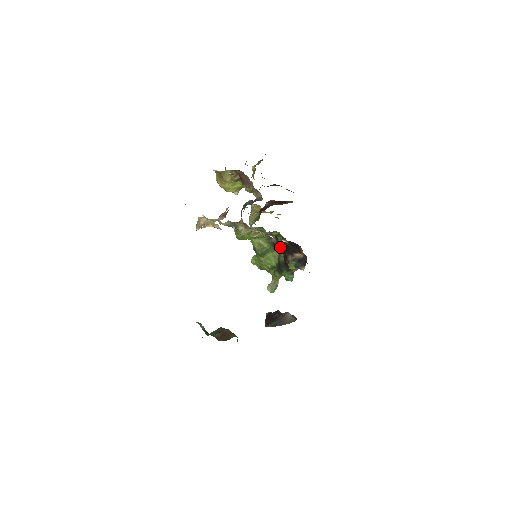
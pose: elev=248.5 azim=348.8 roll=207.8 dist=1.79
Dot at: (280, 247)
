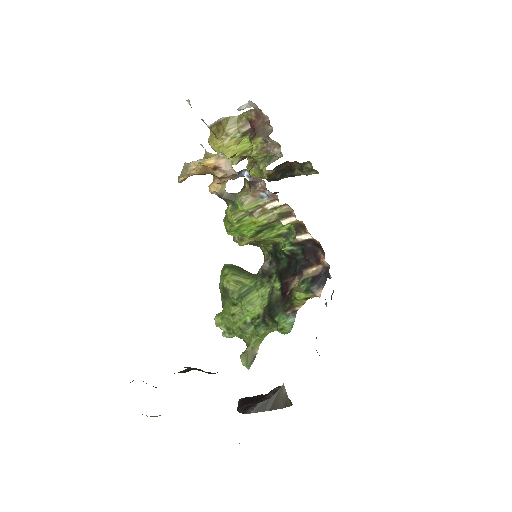
Dot at: (276, 274)
